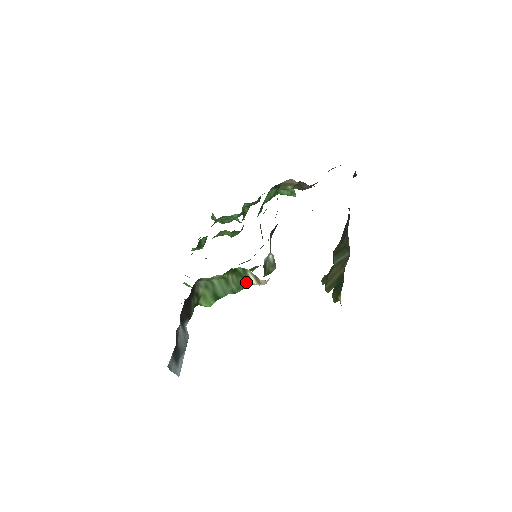
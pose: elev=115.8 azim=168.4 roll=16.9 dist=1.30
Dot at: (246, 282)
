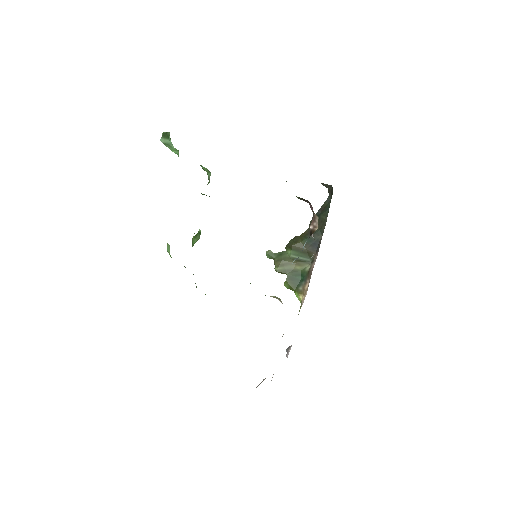
Dot at: occluded
